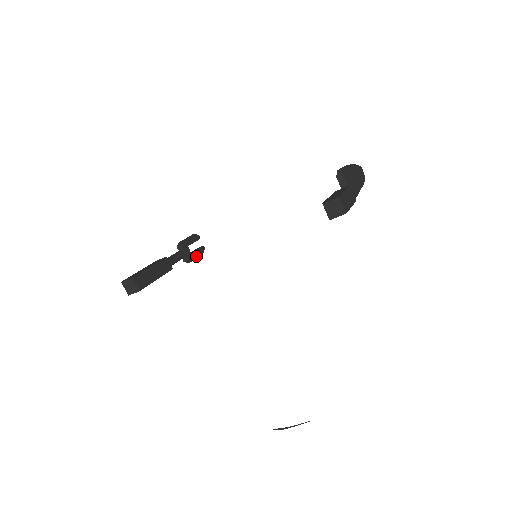
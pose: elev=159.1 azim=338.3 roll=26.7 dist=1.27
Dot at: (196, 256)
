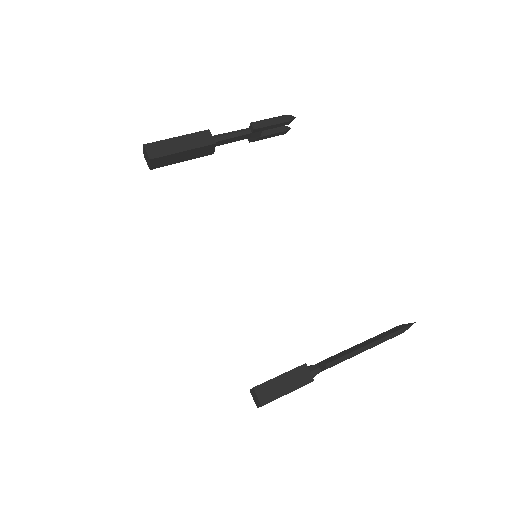
Dot at: (266, 137)
